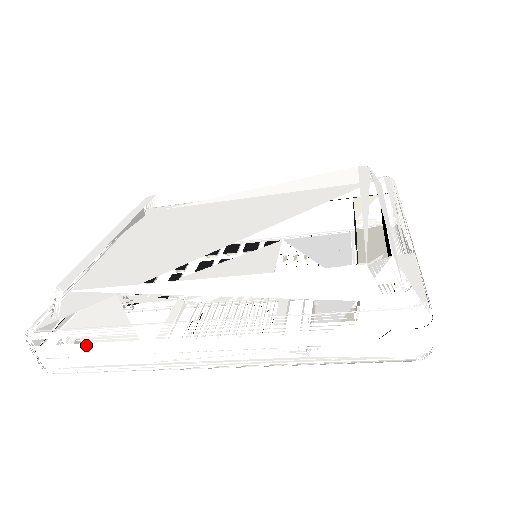
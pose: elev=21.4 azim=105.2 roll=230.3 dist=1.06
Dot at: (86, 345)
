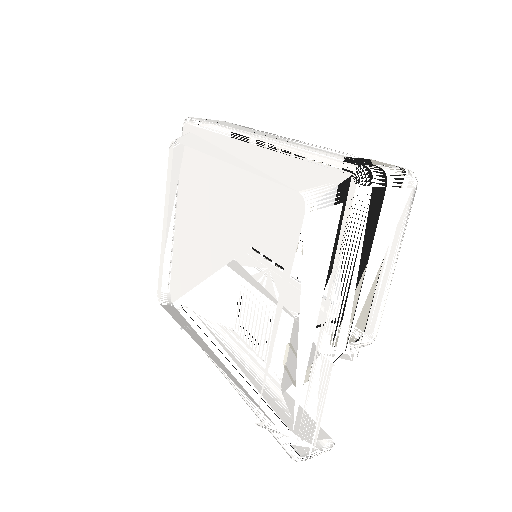
Dot at: occluded
